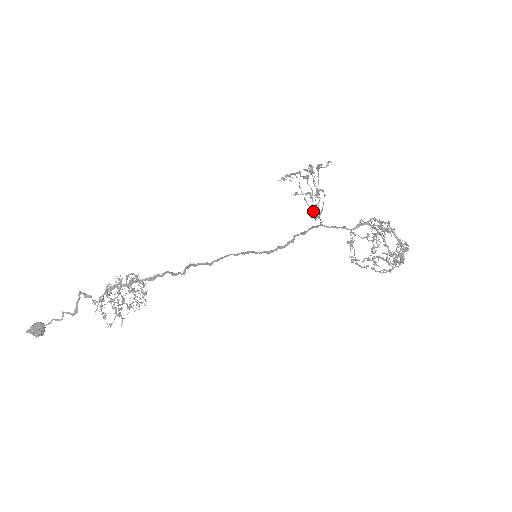
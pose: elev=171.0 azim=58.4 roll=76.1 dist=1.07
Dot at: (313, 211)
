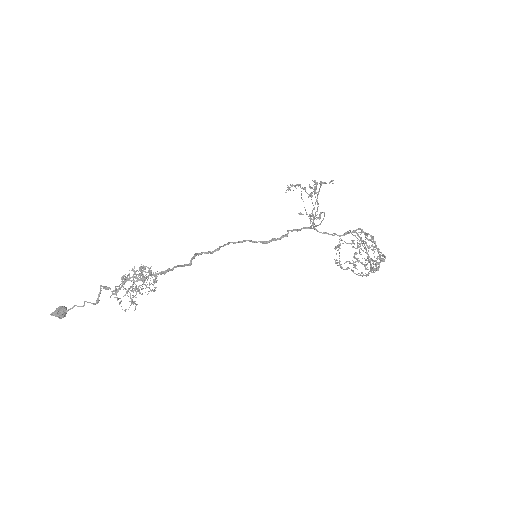
Dot at: (311, 221)
